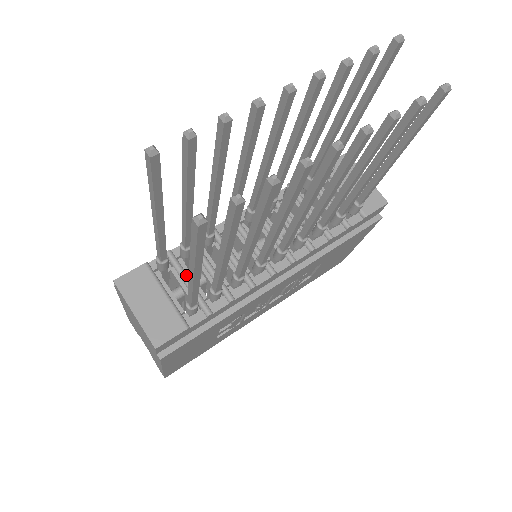
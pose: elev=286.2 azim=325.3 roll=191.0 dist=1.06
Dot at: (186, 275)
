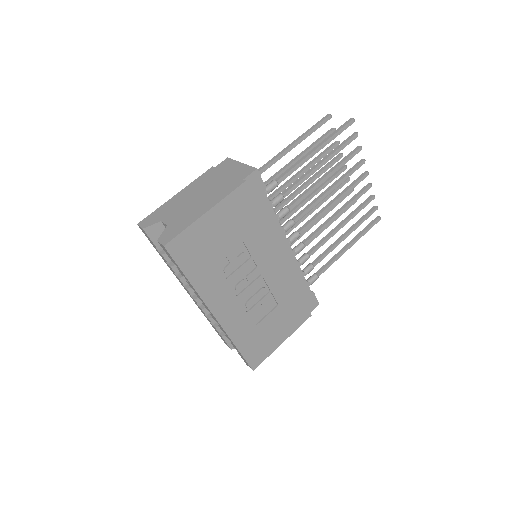
Dot at: occluded
